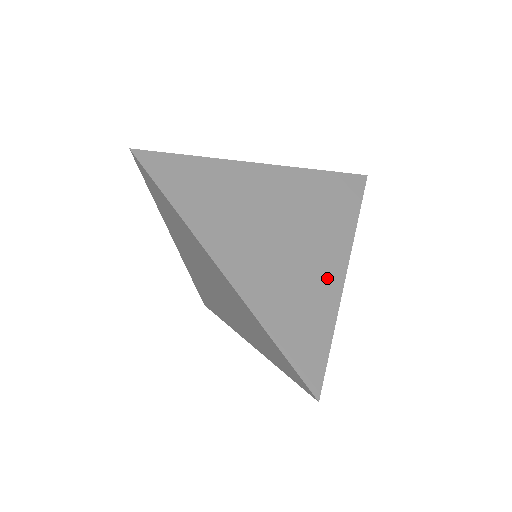
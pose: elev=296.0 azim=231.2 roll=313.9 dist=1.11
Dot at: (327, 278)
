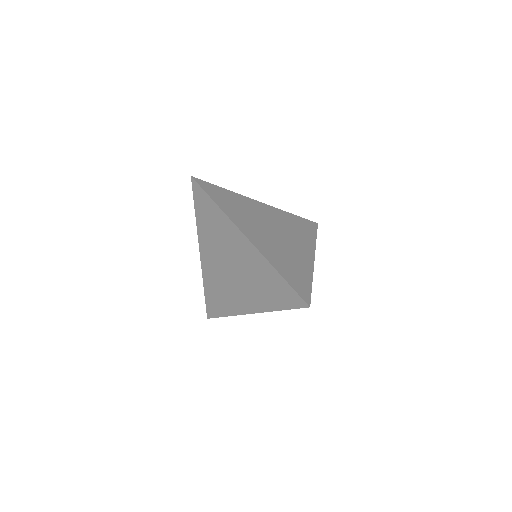
Dot at: (304, 258)
